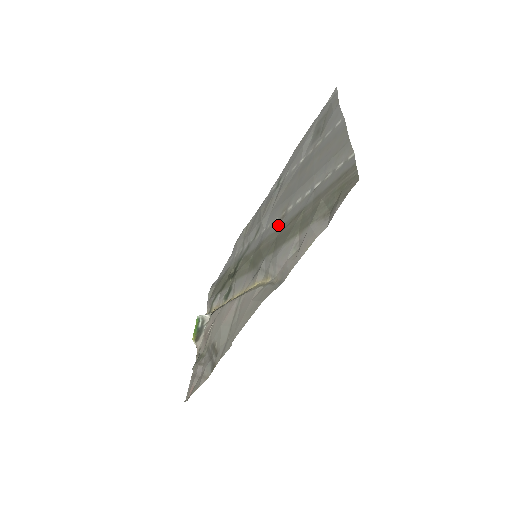
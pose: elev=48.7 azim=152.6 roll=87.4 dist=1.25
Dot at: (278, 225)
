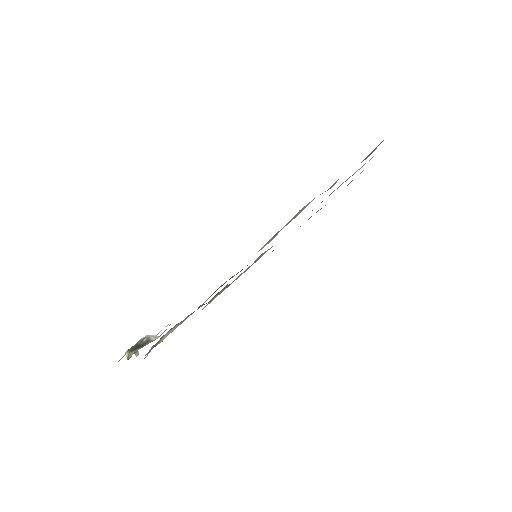
Dot at: occluded
